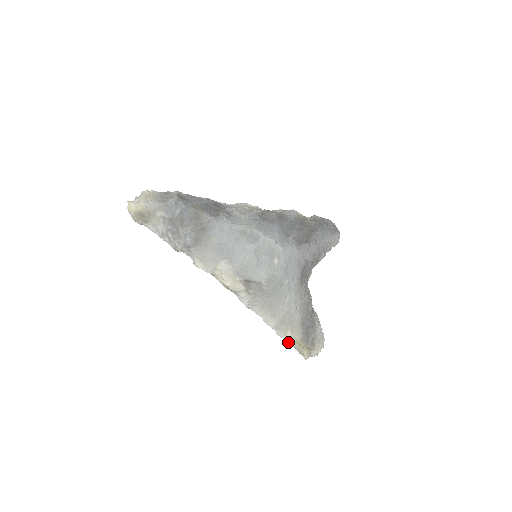
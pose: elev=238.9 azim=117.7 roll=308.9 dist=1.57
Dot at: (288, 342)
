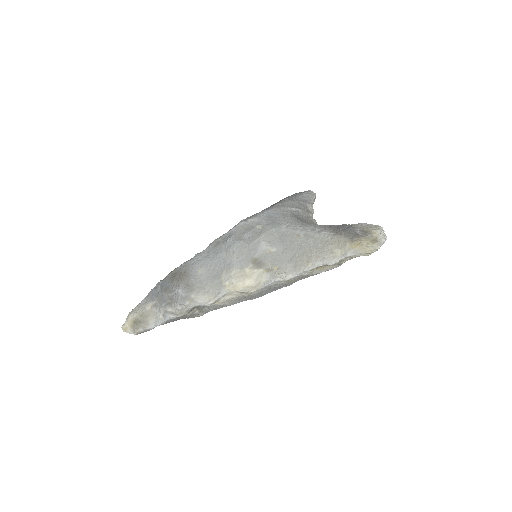
Dot at: (345, 256)
